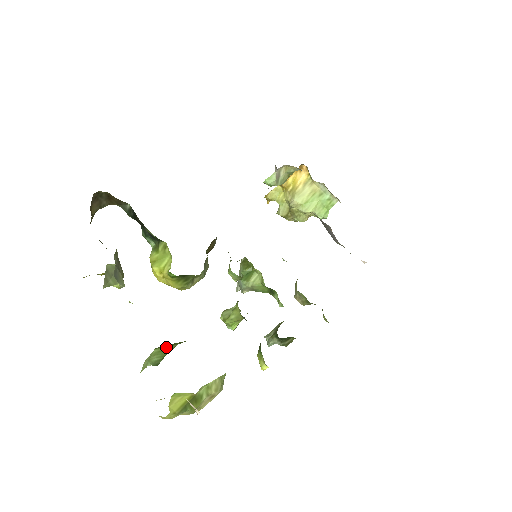
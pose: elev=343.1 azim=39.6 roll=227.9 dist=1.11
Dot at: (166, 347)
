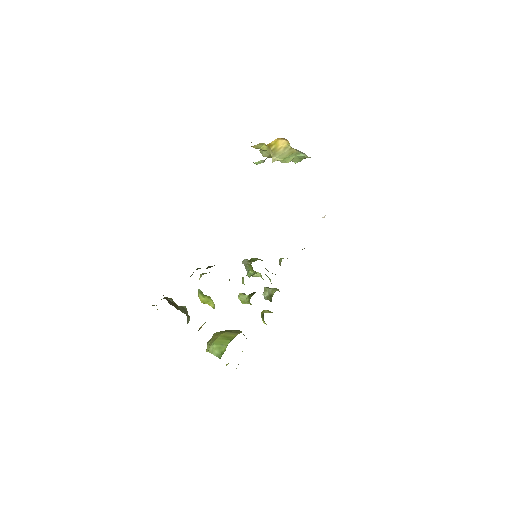
Dot at: (220, 346)
